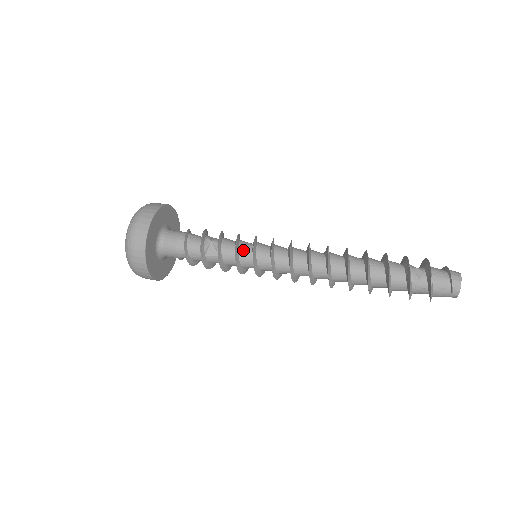
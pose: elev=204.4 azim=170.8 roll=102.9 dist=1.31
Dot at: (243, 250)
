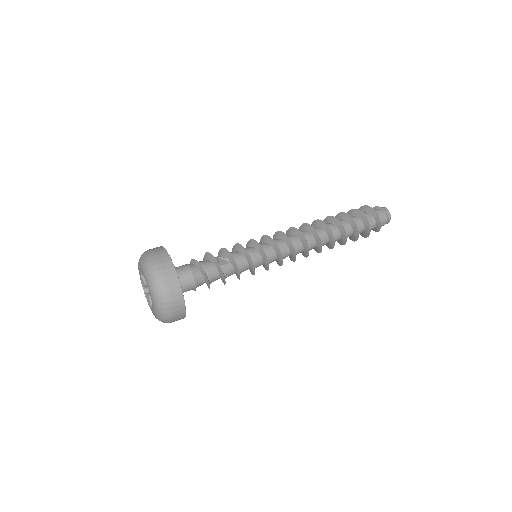
Dot at: (247, 249)
